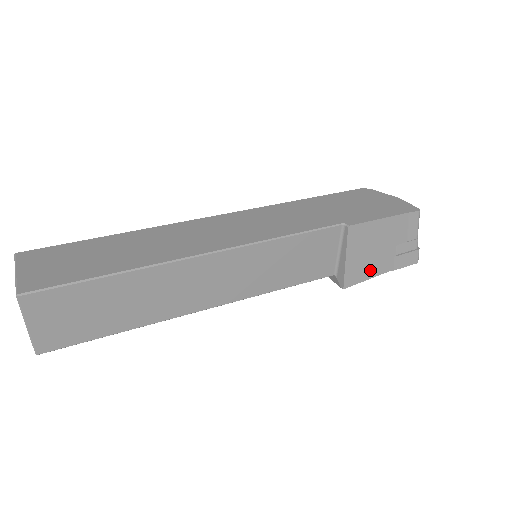
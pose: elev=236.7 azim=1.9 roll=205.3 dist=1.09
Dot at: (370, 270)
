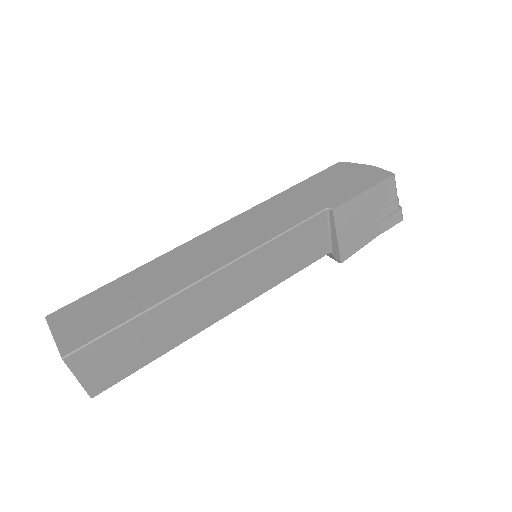
Dot at: (361, 240)
